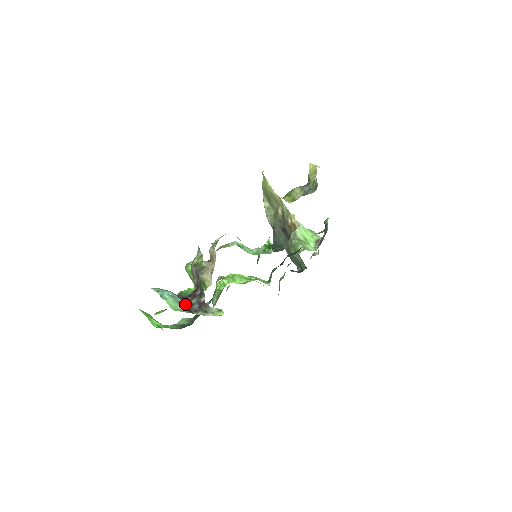
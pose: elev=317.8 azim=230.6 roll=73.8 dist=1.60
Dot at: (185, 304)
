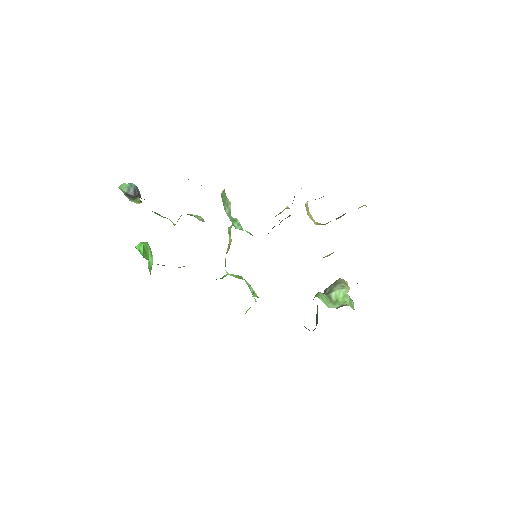
Dot at: (132, 193)
